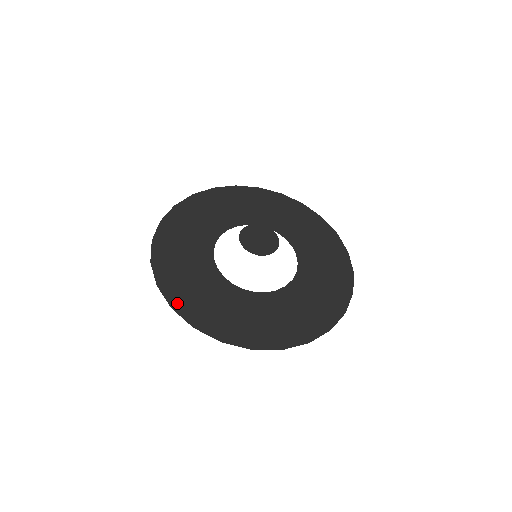
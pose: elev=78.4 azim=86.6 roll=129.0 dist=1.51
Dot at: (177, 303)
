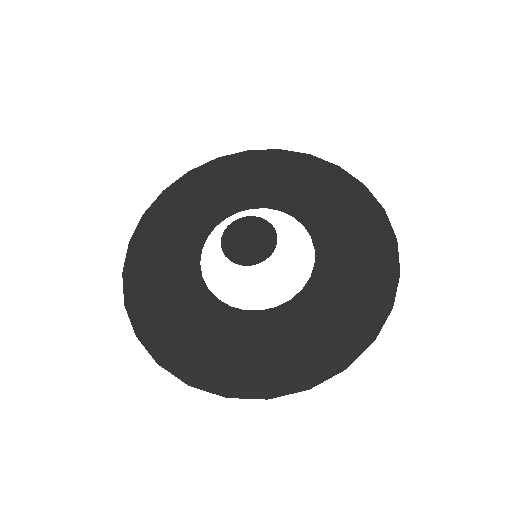
Dot at: (192, 375)
